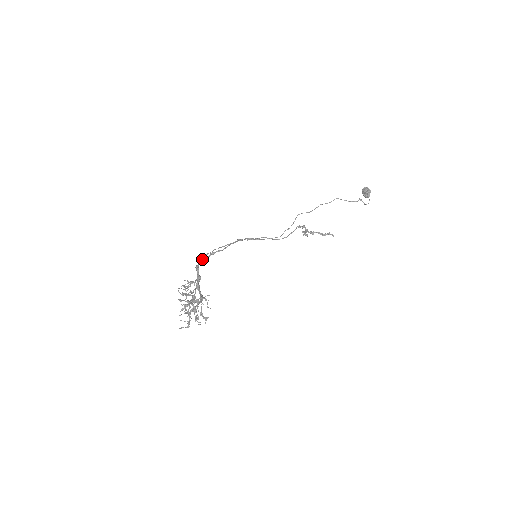
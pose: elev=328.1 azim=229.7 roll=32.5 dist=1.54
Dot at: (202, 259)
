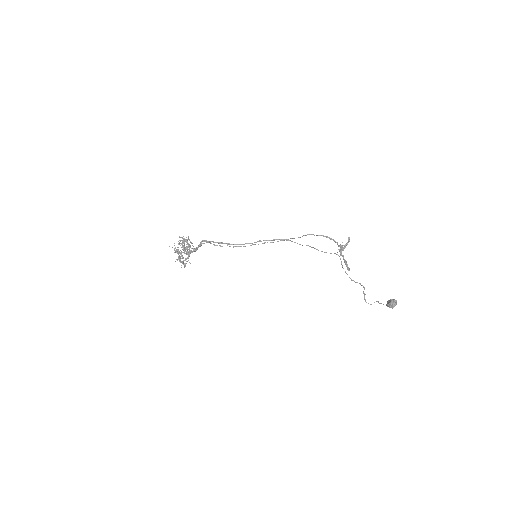
Dot at: (210, 242)
